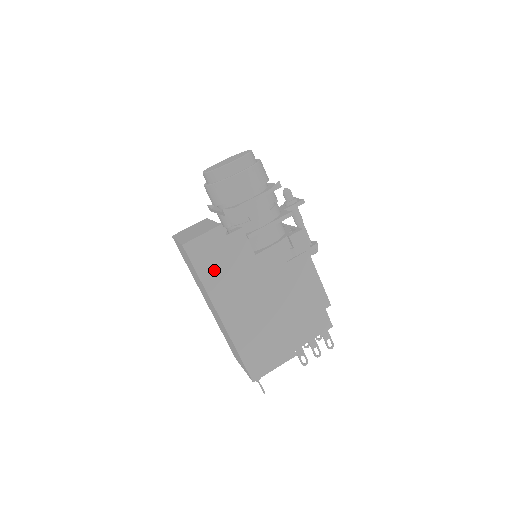
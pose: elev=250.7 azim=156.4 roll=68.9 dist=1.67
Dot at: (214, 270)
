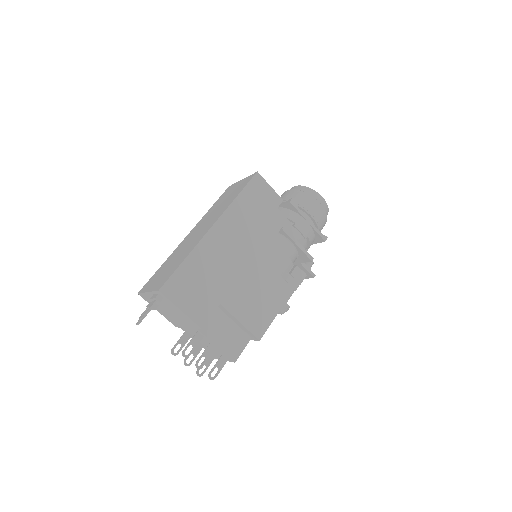
Dot at: (249, 206)
